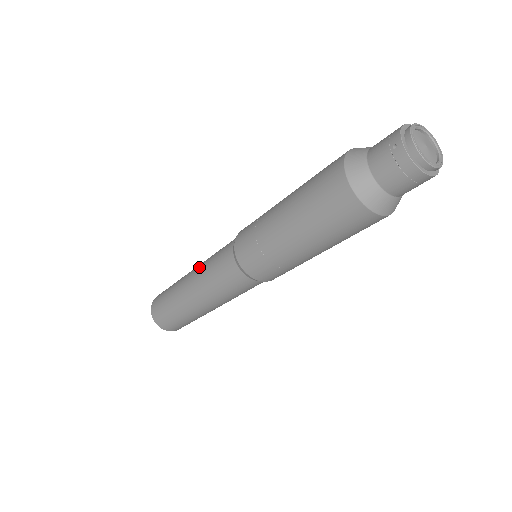
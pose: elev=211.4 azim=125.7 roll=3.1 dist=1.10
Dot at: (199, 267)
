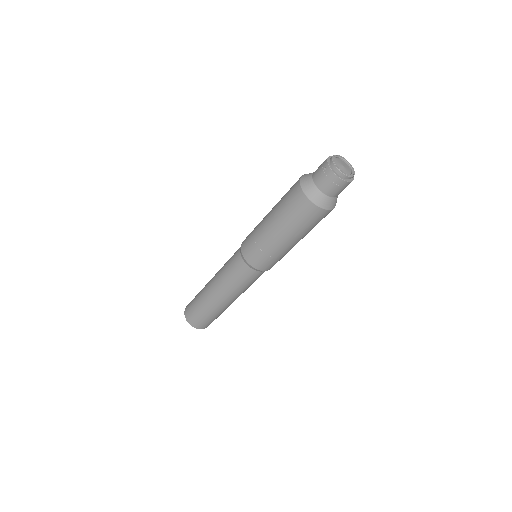
Dot at: (218, 272)
